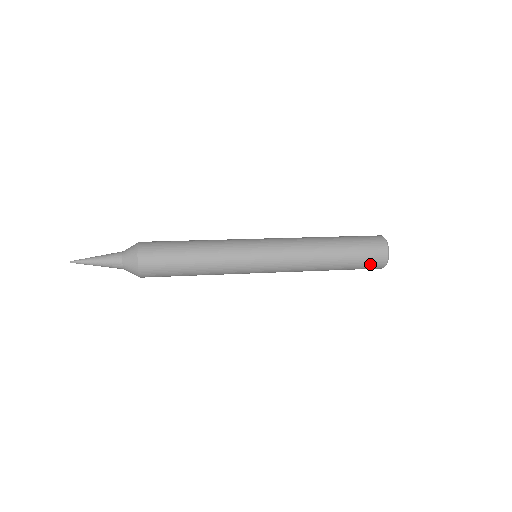
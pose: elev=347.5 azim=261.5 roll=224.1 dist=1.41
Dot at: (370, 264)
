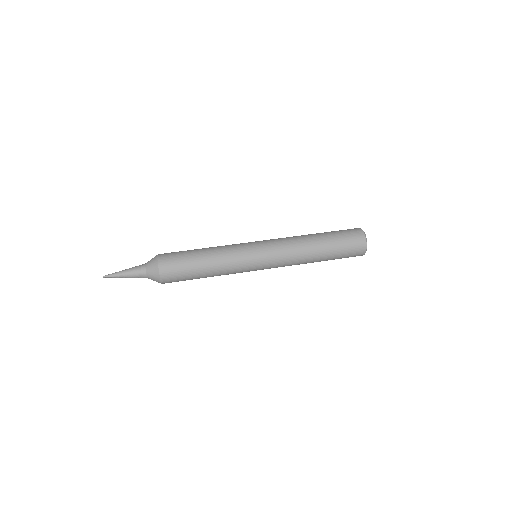
Dot at: (352, 252)
